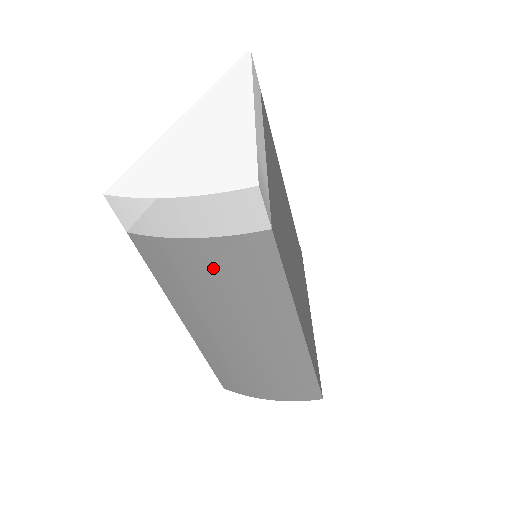
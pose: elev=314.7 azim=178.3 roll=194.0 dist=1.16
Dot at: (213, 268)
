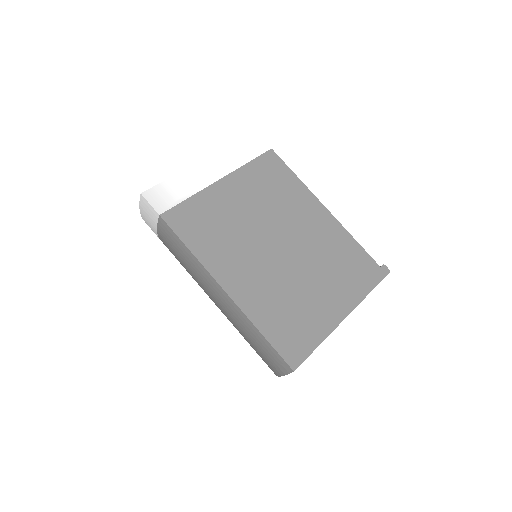
Dot at: (172, 250)
